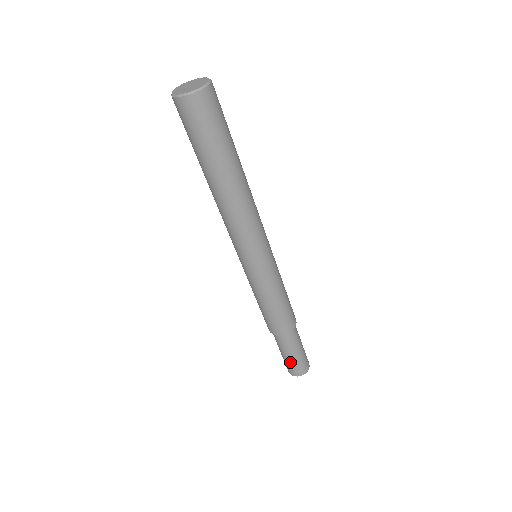
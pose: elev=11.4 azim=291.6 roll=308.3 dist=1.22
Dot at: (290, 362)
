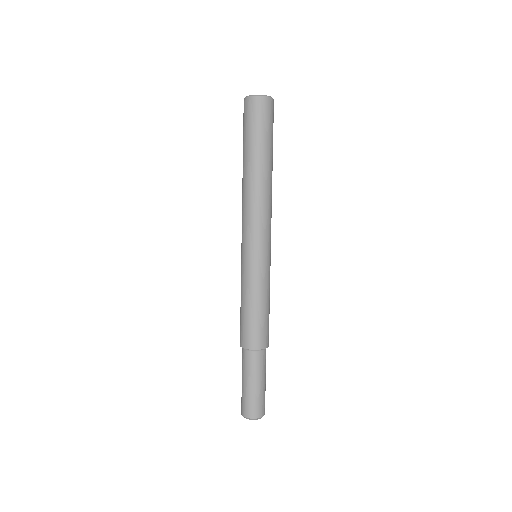
Dot at: (253, 394)
